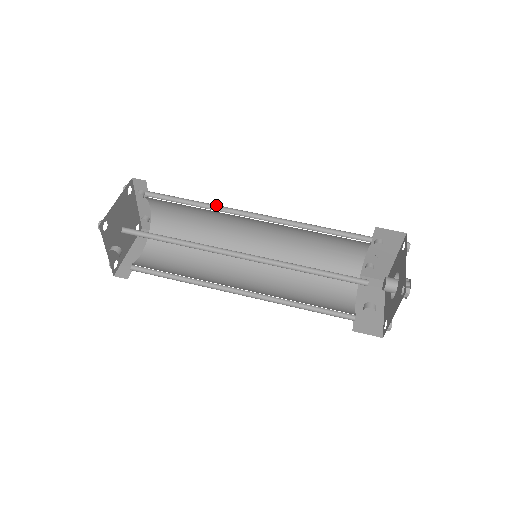
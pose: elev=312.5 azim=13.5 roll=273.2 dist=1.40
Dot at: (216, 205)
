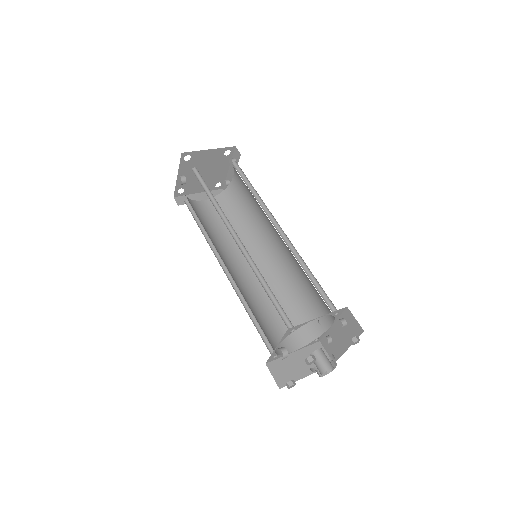
Dot at: (264, 203)
